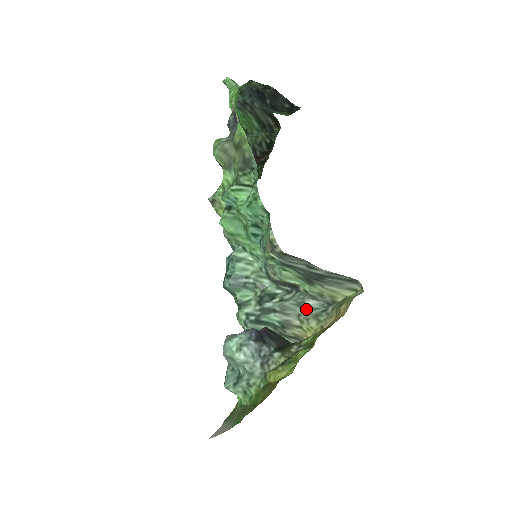
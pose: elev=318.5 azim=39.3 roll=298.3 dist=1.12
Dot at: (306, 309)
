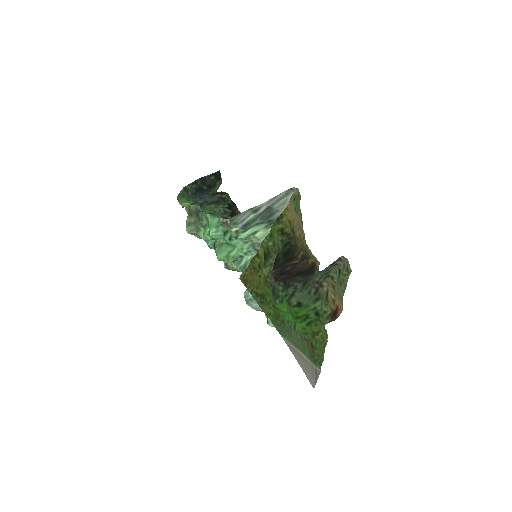
Dot at: occluded
